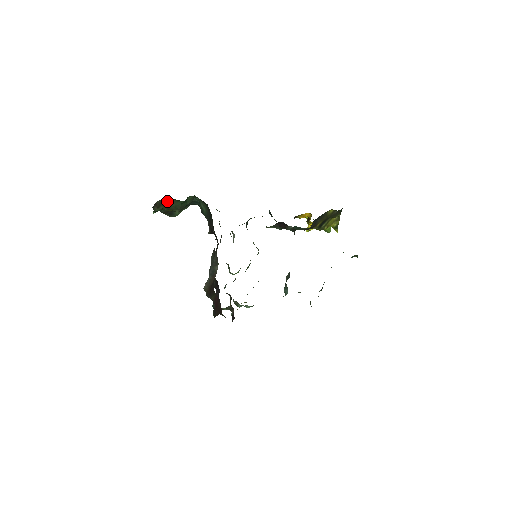
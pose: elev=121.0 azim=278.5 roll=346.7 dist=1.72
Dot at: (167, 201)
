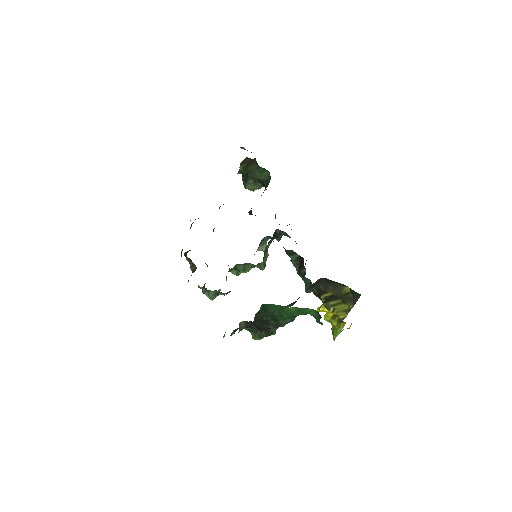
Dot at: (252, 161)
